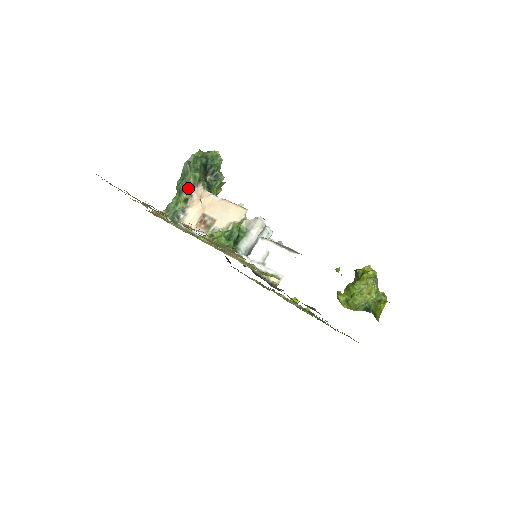
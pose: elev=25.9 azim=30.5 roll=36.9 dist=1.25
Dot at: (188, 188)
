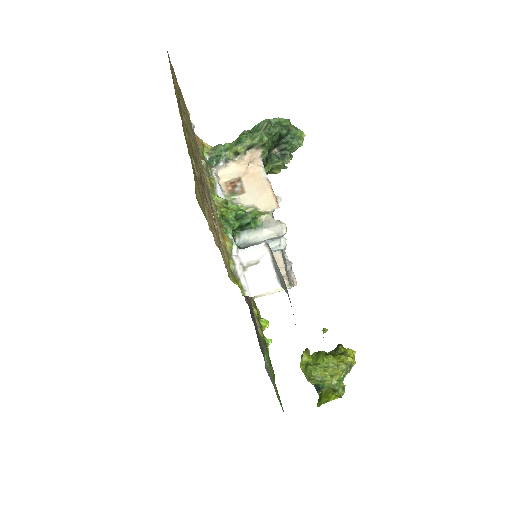
Dot at: (248, 144)
